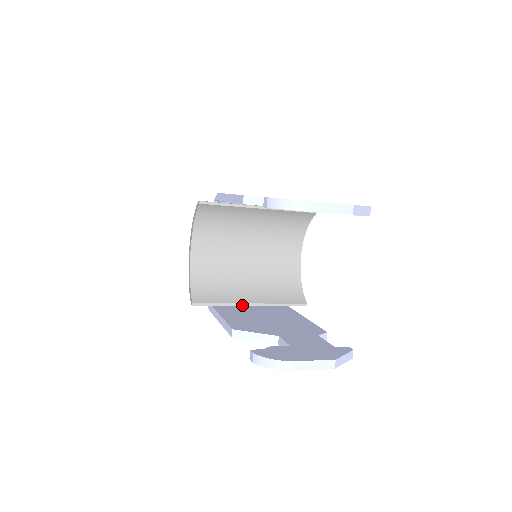
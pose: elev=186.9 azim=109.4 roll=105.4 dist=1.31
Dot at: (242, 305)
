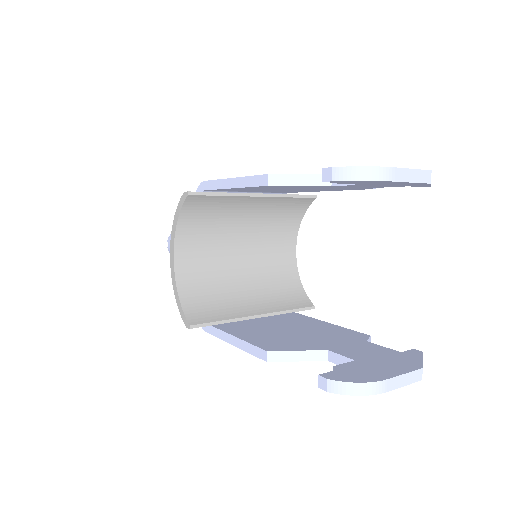
Dot at: (247, 319)
